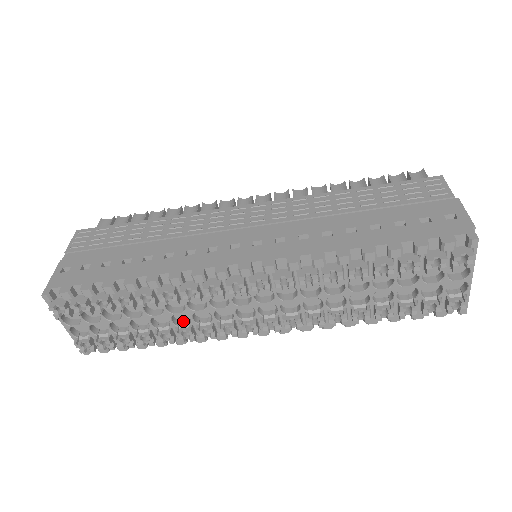
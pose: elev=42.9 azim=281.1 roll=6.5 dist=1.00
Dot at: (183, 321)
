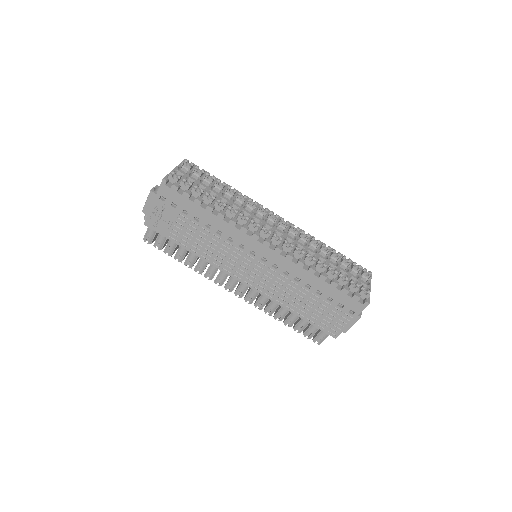
Dot at: occluded
